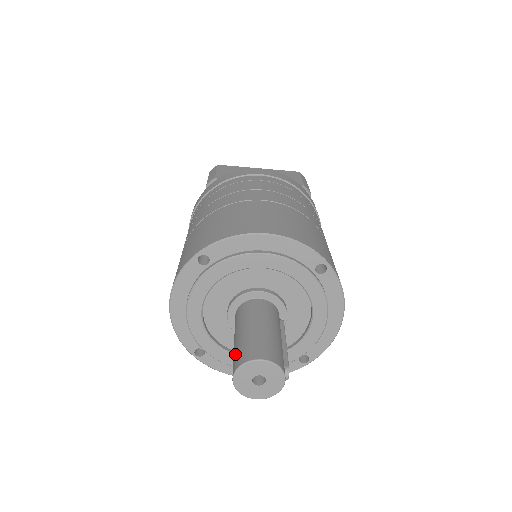
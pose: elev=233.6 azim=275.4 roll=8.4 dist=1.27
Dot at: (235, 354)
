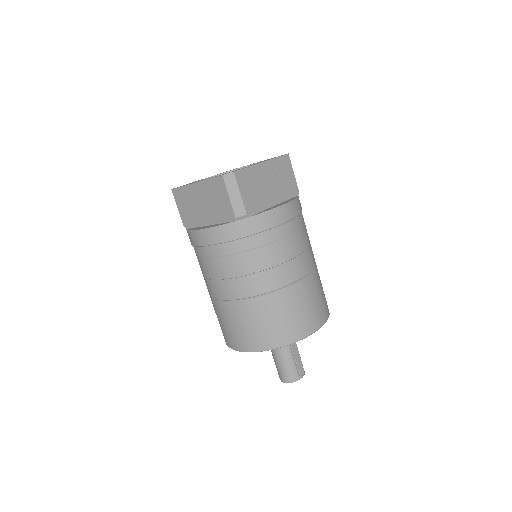
Dot at: occluded
